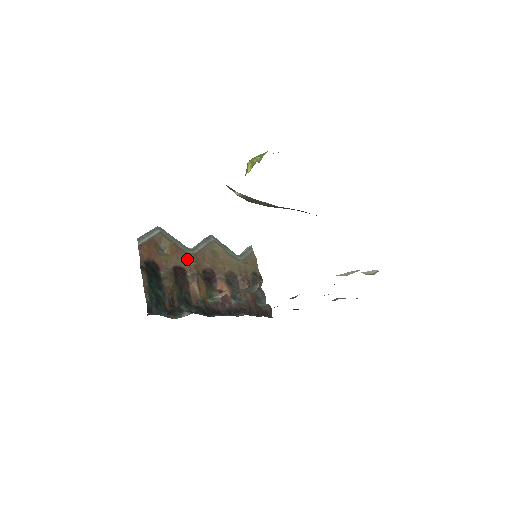
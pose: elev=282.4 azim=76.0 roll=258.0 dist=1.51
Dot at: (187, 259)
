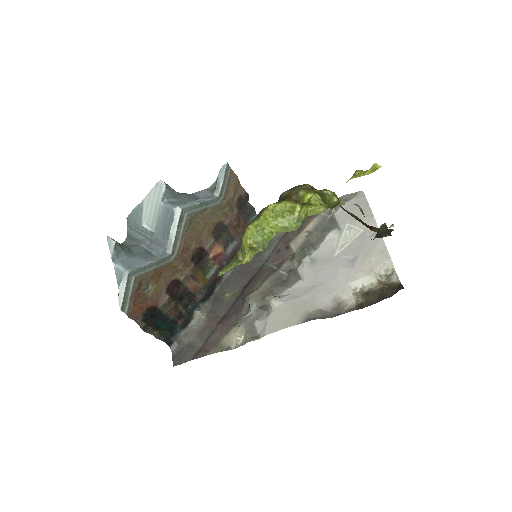
Dot at: (173, 268)
